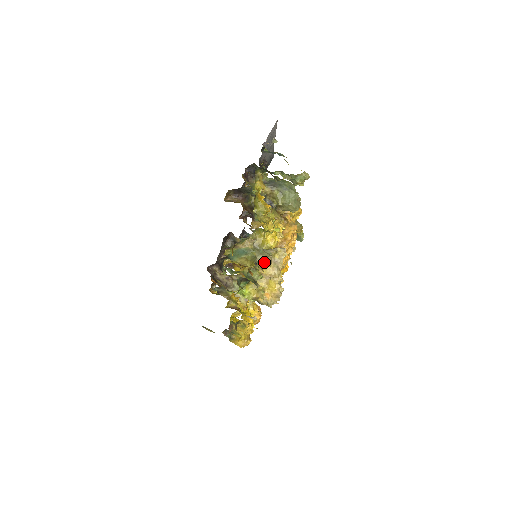
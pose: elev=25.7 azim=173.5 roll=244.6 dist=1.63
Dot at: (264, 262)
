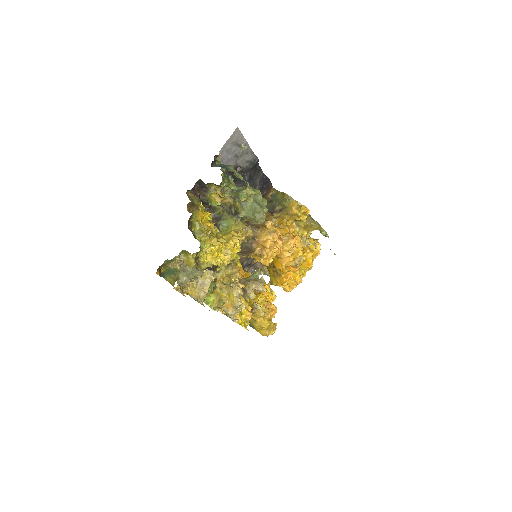
Dot at: (186, 284)
